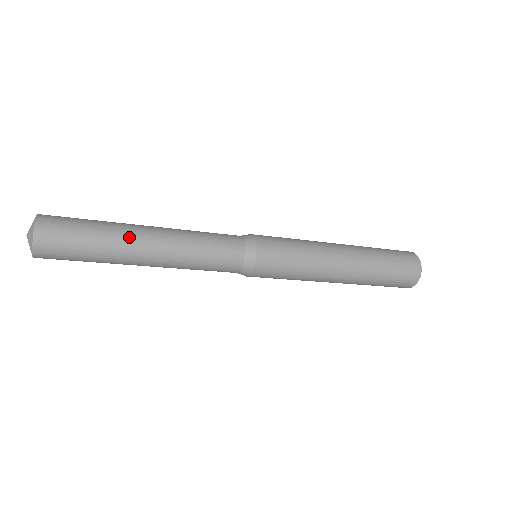
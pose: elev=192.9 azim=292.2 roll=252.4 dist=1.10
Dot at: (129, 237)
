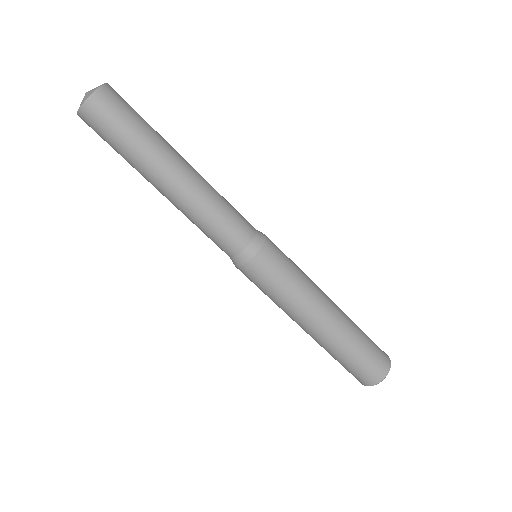
Dot at: (173, 148)
